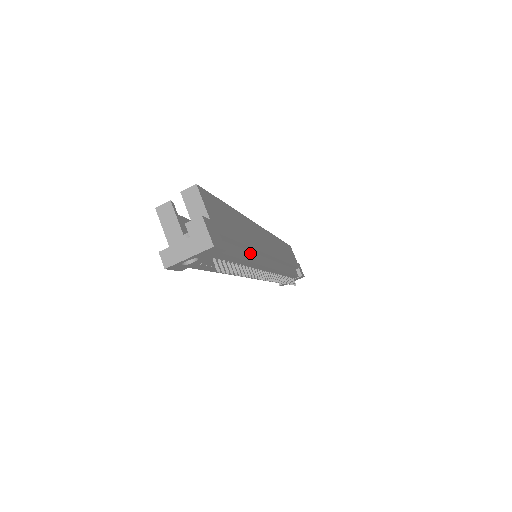
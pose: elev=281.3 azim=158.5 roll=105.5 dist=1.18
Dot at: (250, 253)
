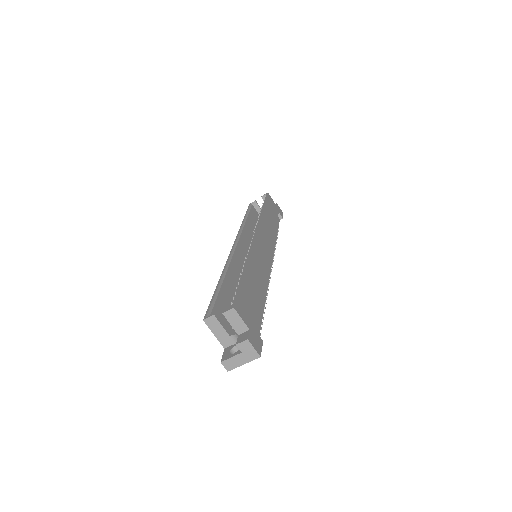
Dot at: occluded
